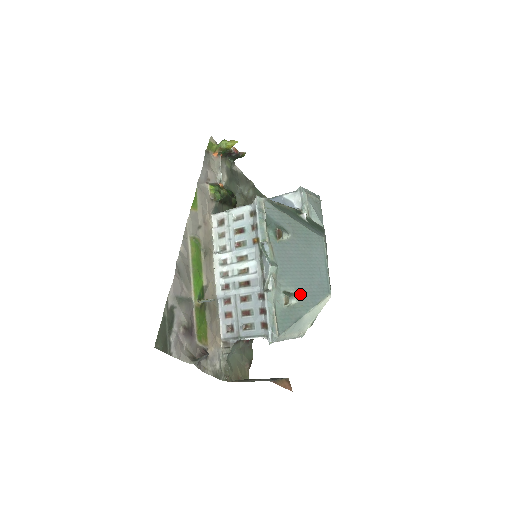
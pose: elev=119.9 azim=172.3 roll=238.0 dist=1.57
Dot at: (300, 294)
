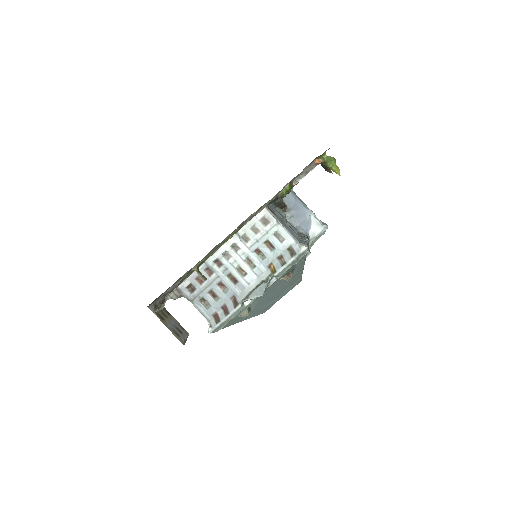
Dot at: (253, 310)
